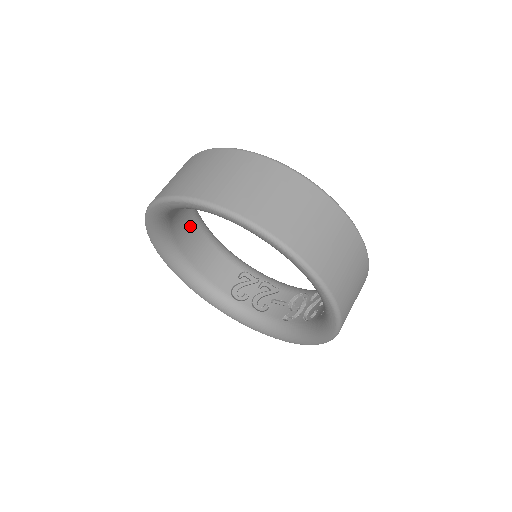
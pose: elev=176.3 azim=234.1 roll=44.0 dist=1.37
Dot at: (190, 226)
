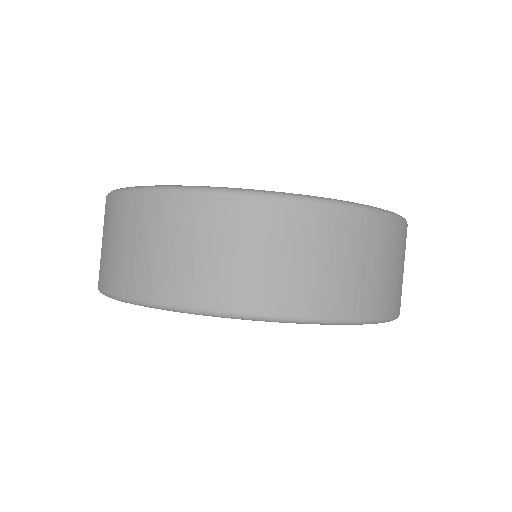
Dot at: occluded
